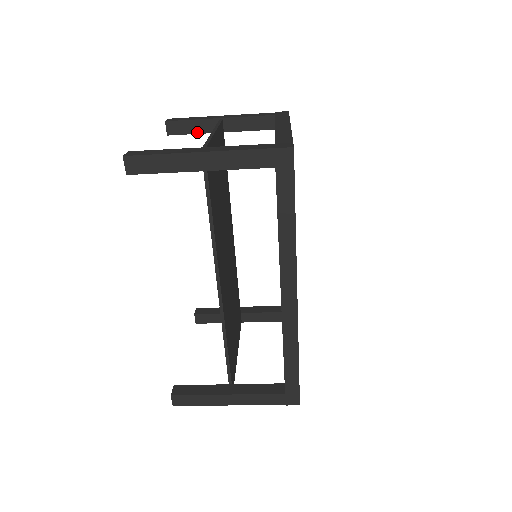
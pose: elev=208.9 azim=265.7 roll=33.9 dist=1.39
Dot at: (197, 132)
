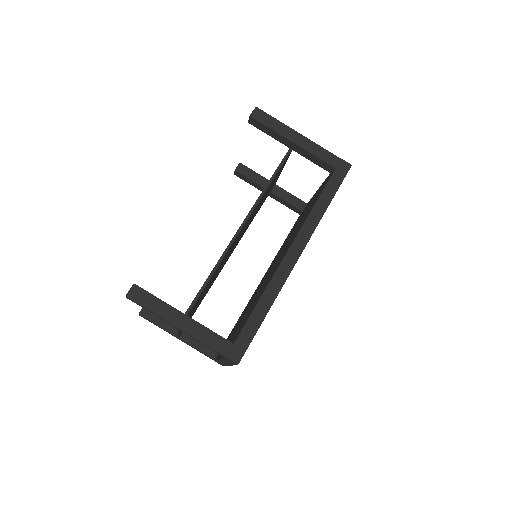
Dot at: (254, 181)
